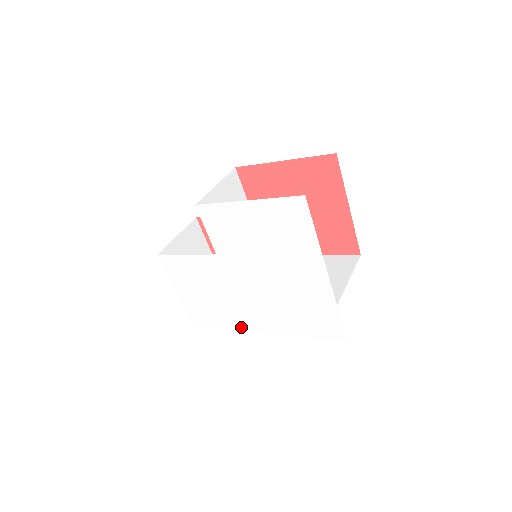
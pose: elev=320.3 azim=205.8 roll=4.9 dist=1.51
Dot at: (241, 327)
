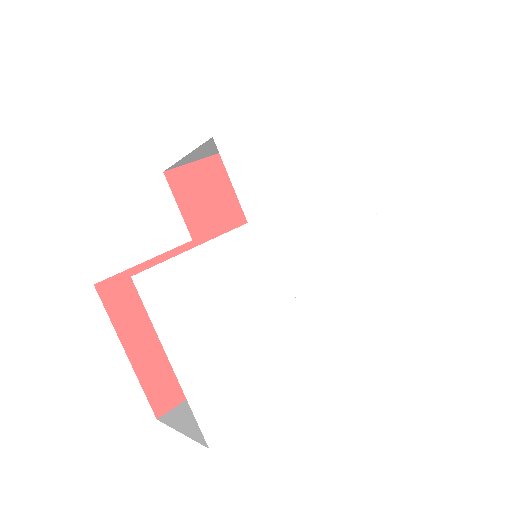
Dot at: (295, 370)
